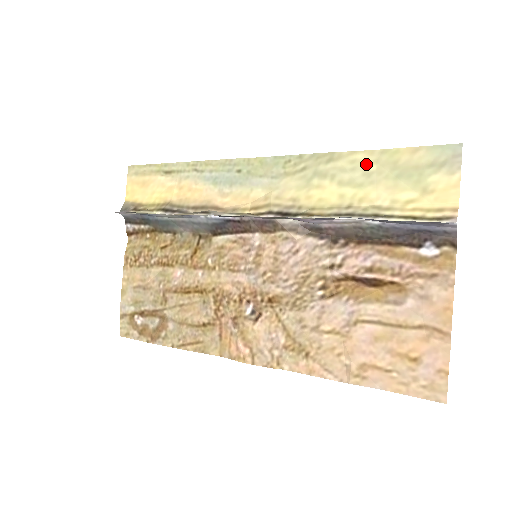
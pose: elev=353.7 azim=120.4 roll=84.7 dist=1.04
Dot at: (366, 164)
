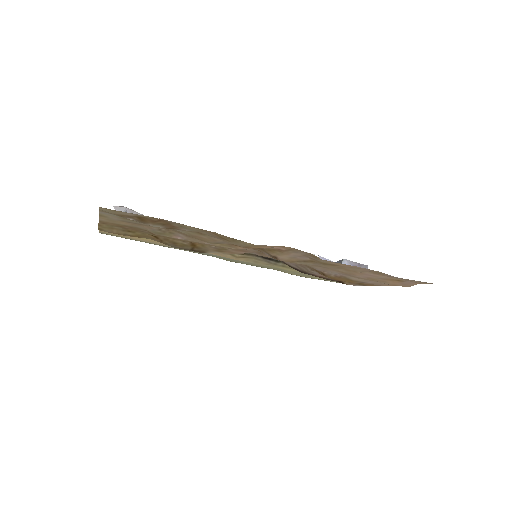
Dot at: (302, 276)
